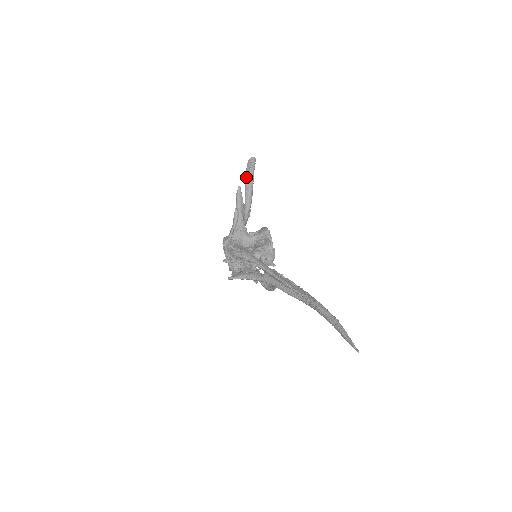
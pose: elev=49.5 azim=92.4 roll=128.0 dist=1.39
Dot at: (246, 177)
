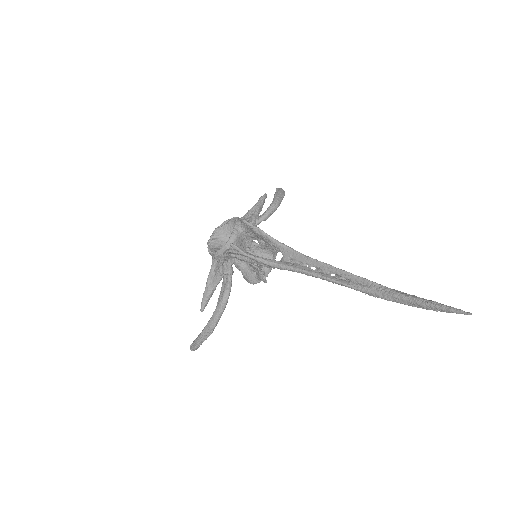
Dot at: (278, 191)
